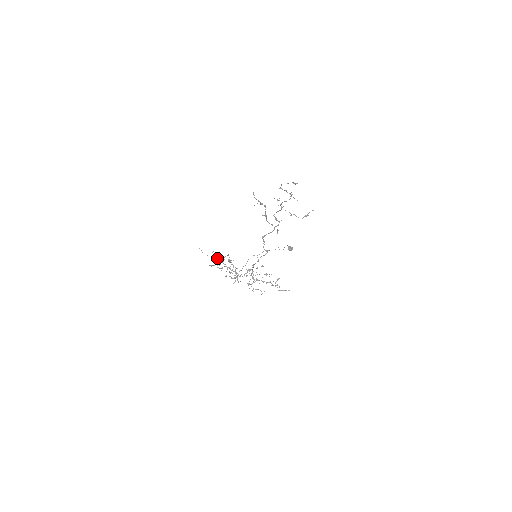
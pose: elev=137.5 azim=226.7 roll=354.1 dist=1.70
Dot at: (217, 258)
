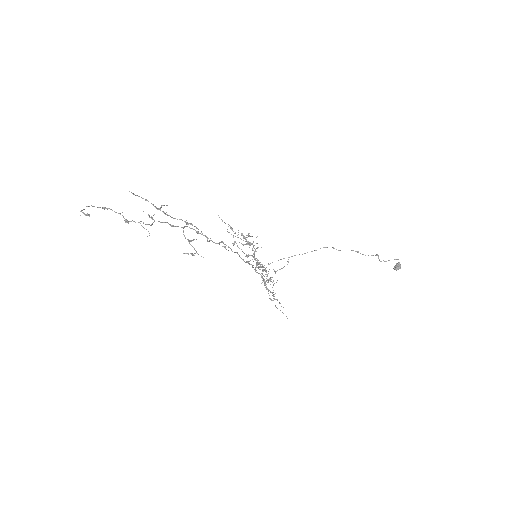
Dot at: (238, 232)
